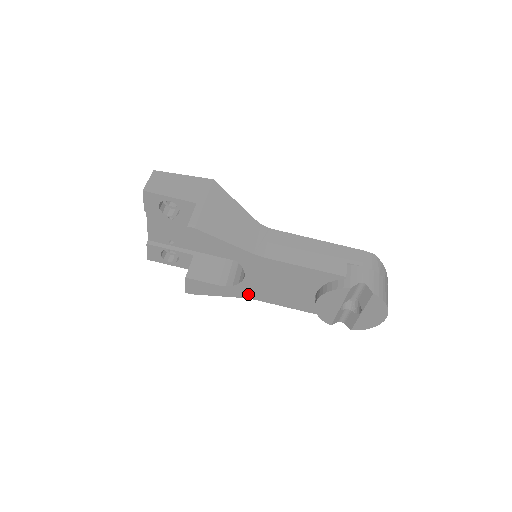
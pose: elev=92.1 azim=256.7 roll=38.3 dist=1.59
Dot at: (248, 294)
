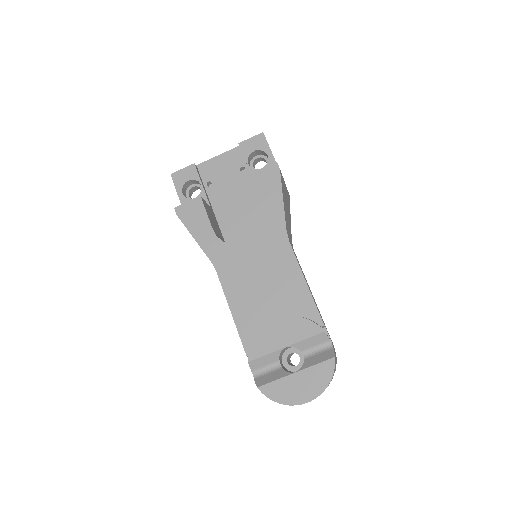
Dot at: (221, 262)
